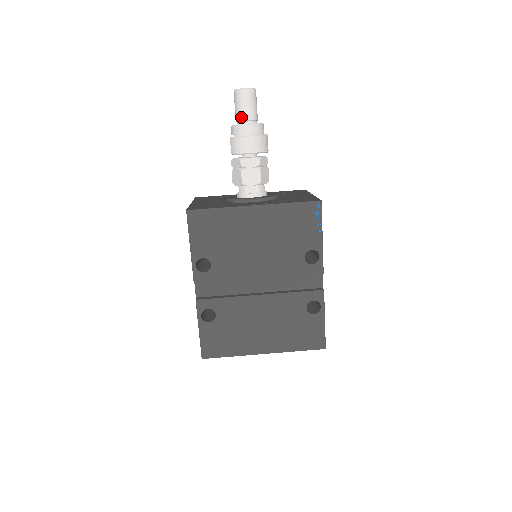
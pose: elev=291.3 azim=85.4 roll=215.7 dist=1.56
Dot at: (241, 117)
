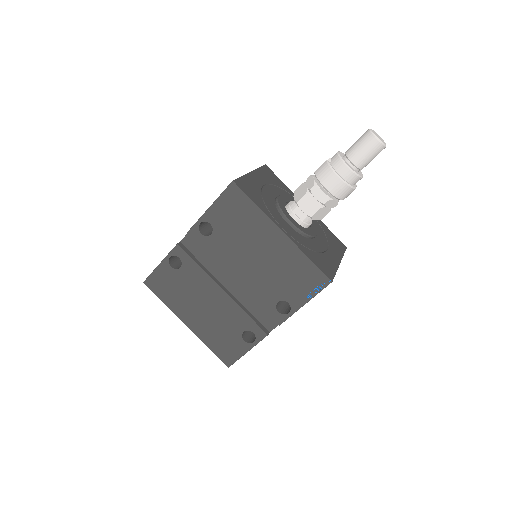
Dot at: (351, 155)
